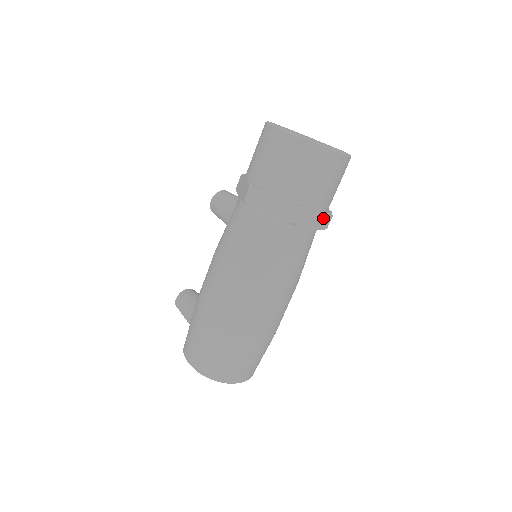
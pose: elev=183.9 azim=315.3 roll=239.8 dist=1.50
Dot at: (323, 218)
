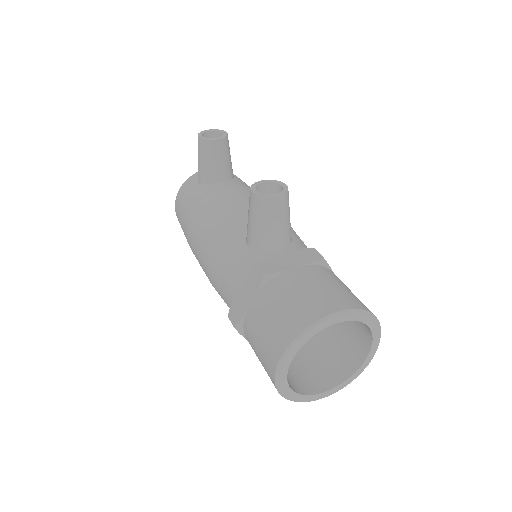
Dot at: occluded
